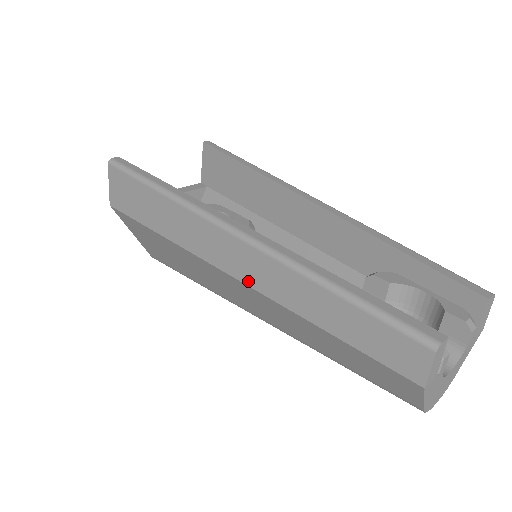
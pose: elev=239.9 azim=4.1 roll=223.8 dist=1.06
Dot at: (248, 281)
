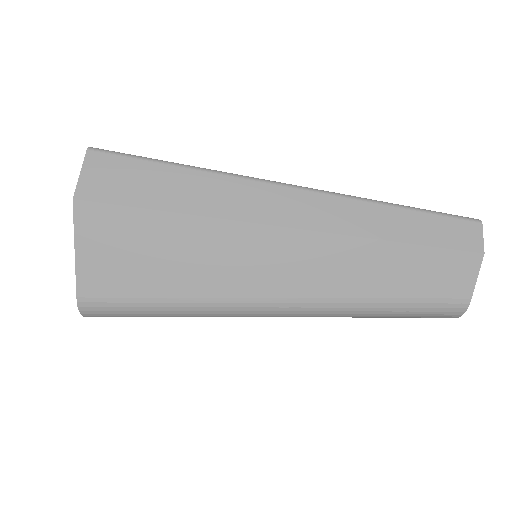
Dot at: (314, 226)
